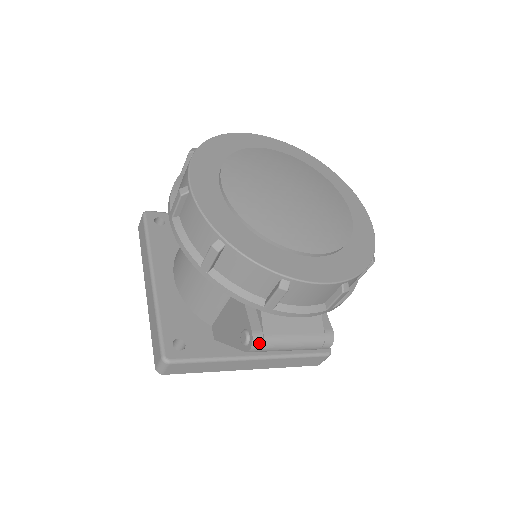
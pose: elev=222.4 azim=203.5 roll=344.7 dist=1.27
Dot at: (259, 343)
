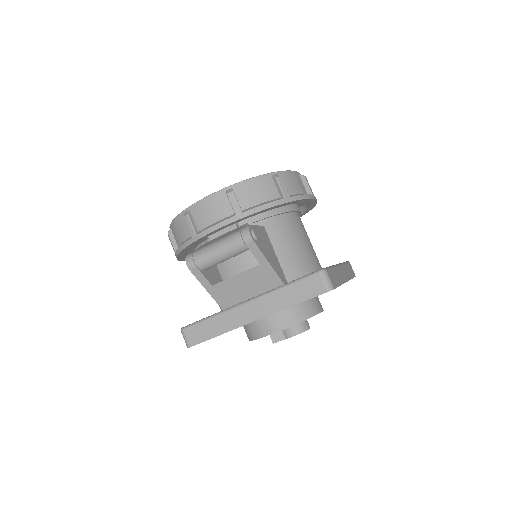
Dot at: (190, 257)
